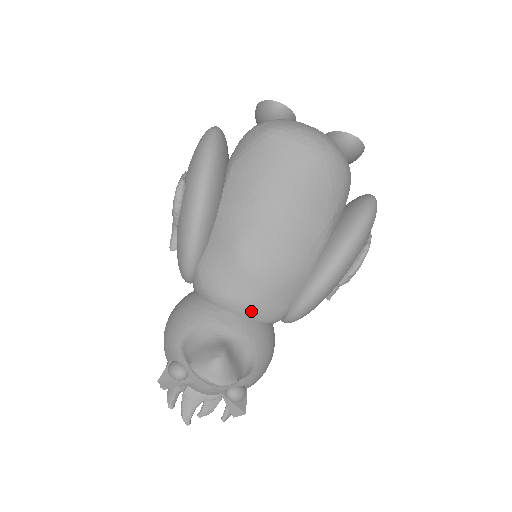
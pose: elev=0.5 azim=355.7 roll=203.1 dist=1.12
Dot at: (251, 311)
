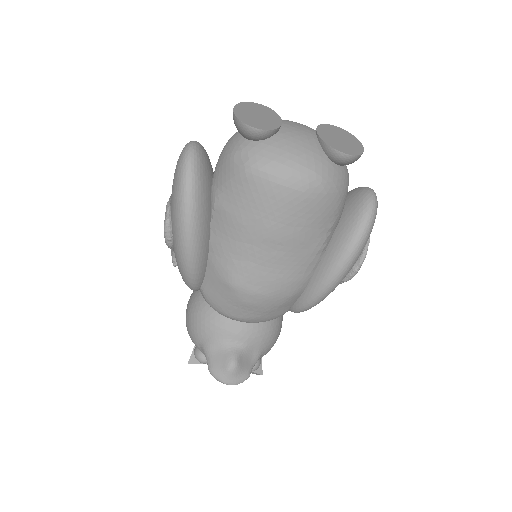
Dot at: (254, 321)
